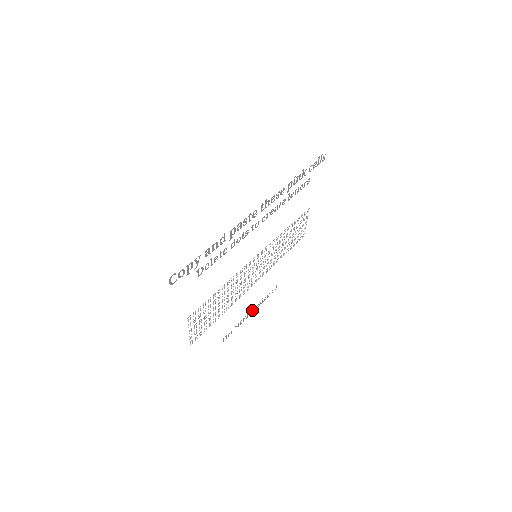
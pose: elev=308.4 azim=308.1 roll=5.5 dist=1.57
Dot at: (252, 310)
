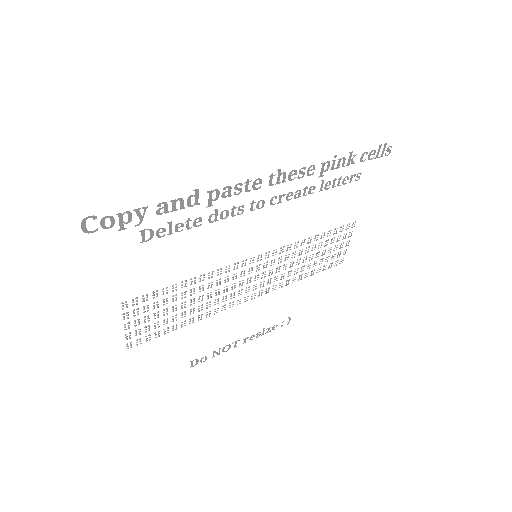
Dot at: (245, 338)
